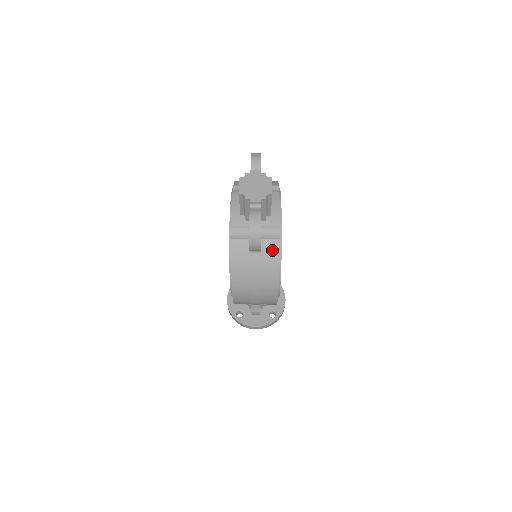
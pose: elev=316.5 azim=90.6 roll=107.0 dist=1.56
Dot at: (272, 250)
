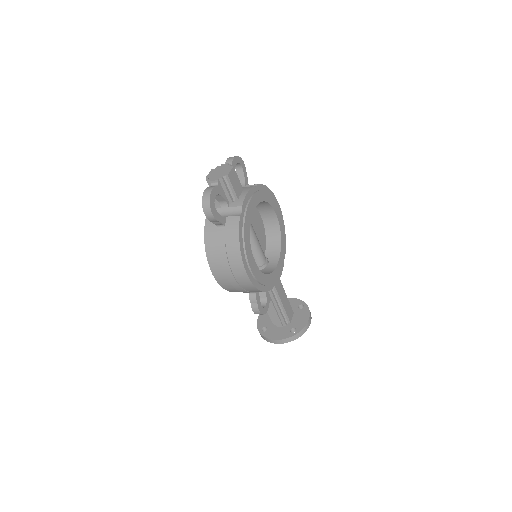
Dot at: (234, 225)
